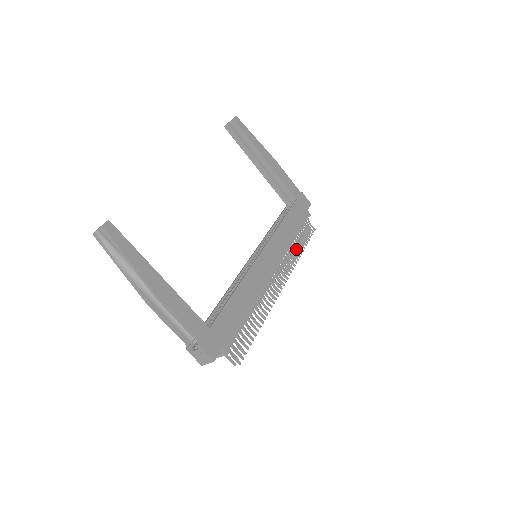
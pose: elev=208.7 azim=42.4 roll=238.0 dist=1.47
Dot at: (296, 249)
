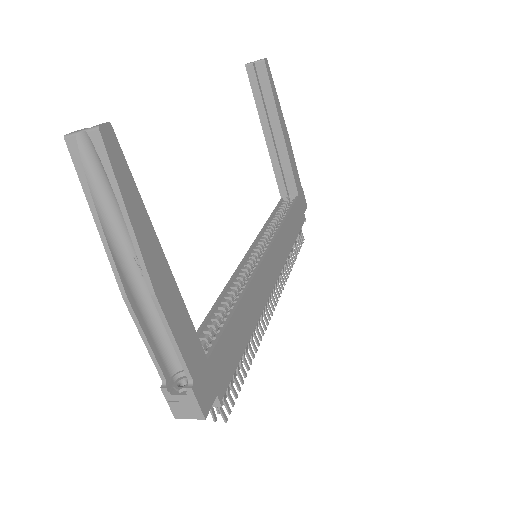
Dot at: (289, 259)
